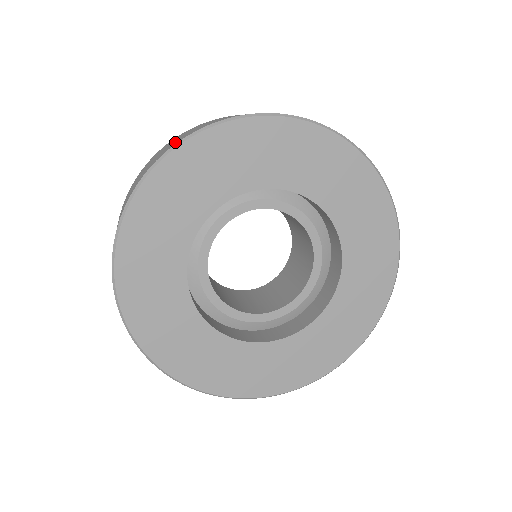
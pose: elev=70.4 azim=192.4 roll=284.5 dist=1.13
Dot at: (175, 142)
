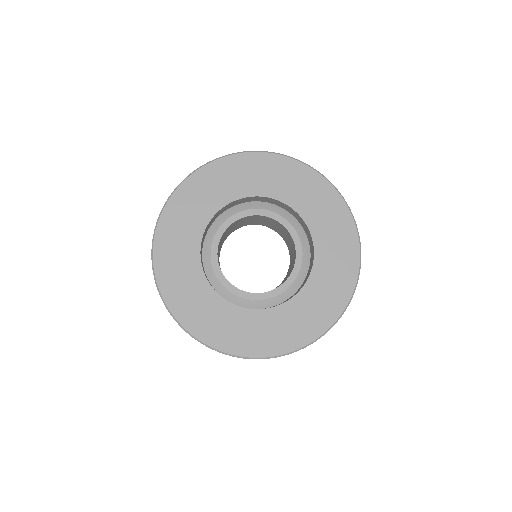
Dot at: occluded
